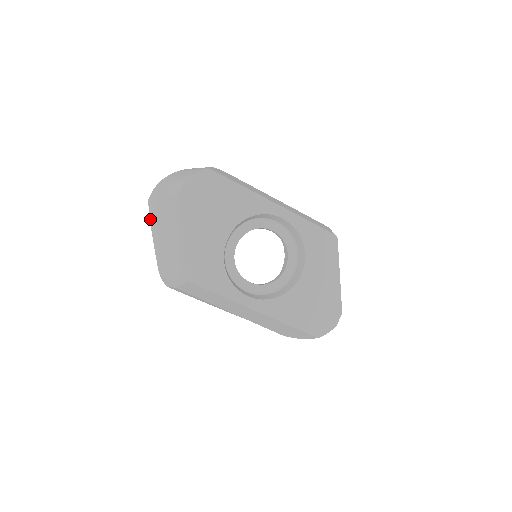
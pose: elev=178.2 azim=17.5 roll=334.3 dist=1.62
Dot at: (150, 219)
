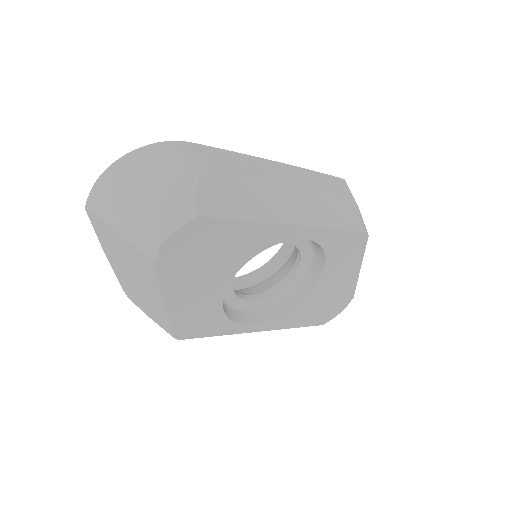
Dot at: (95, 232)
